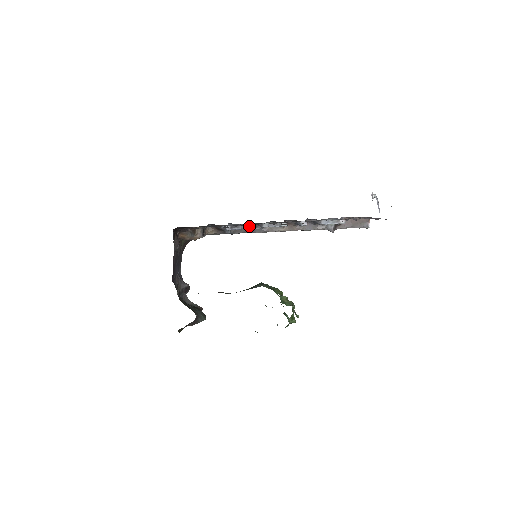
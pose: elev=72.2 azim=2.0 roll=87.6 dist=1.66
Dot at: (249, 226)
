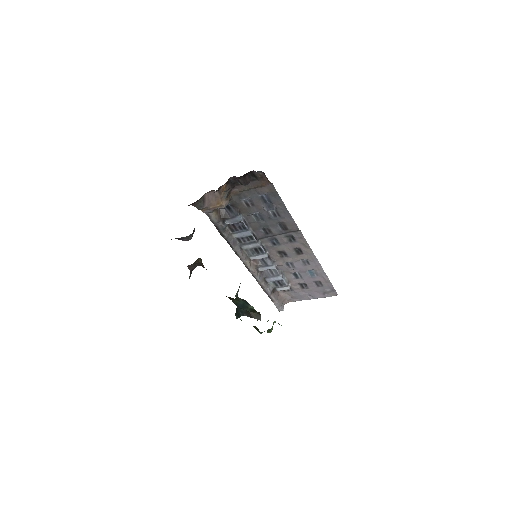
Dot at: (252, 232)
